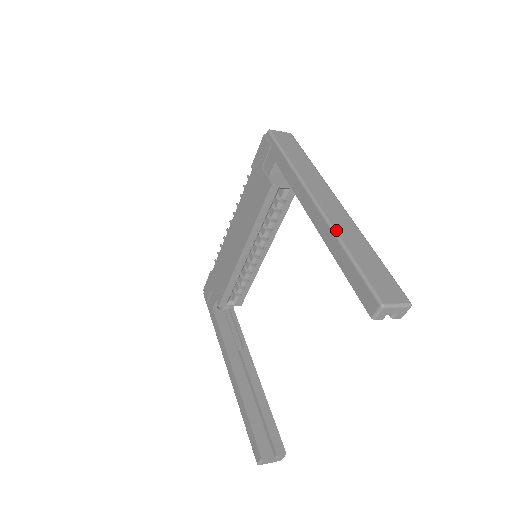
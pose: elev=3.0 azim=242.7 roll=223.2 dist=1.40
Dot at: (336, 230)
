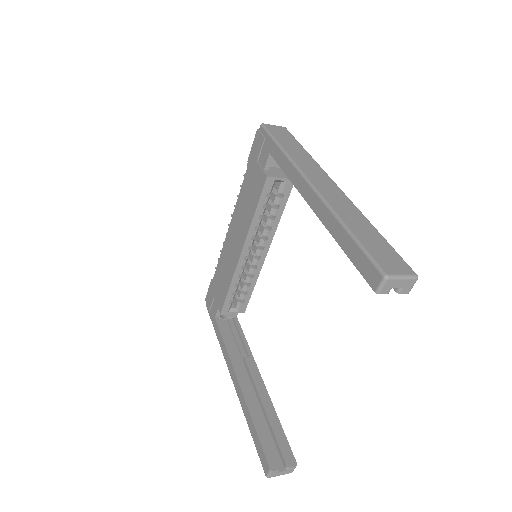
Dot at: (333, 208)
